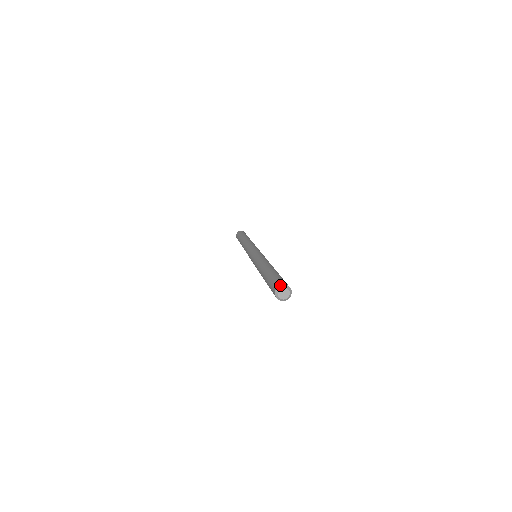
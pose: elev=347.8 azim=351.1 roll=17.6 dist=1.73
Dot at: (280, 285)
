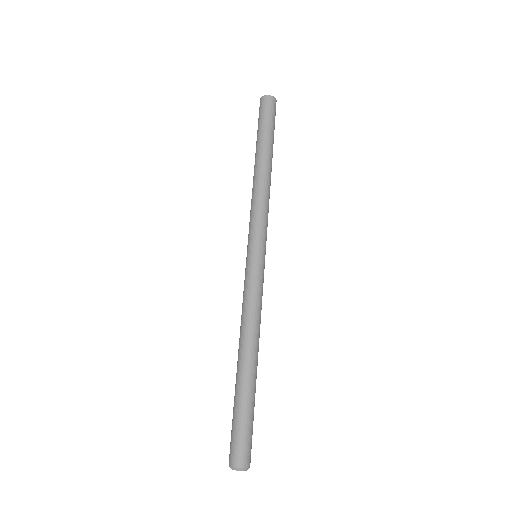
Dot at: (230, 466)
